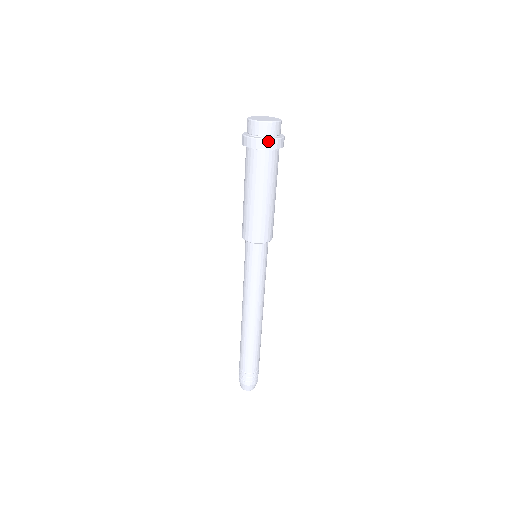
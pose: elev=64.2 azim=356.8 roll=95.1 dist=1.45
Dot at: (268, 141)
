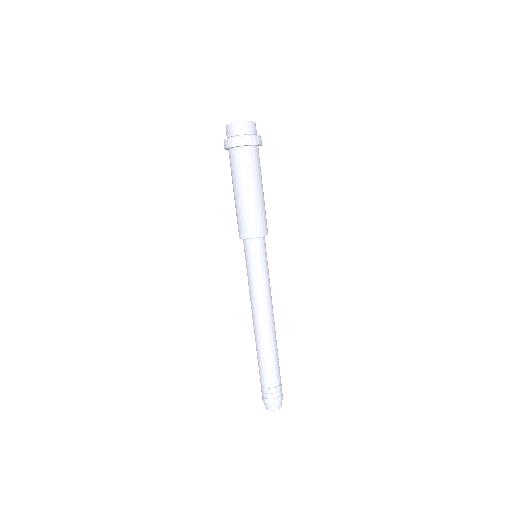
Dot at: (258, 137)
